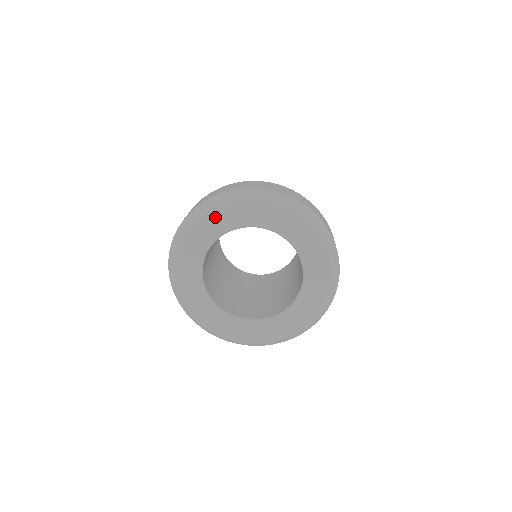
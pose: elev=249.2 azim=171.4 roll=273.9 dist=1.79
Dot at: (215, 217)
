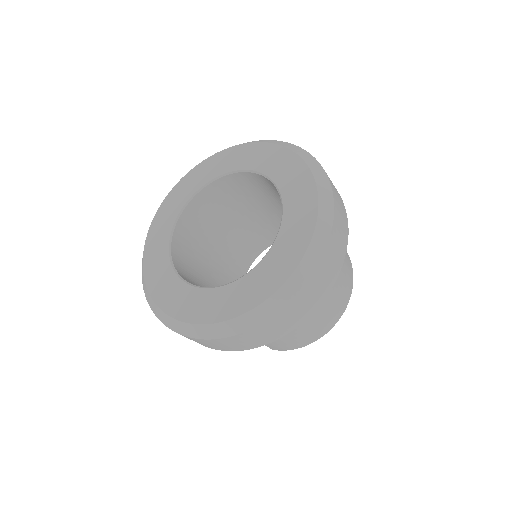
Dot at: (245, 152)
